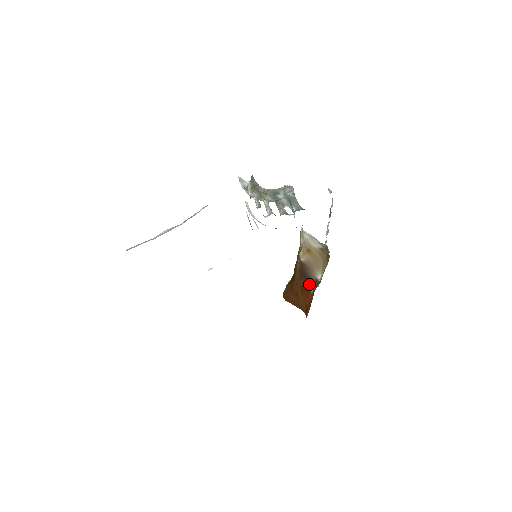
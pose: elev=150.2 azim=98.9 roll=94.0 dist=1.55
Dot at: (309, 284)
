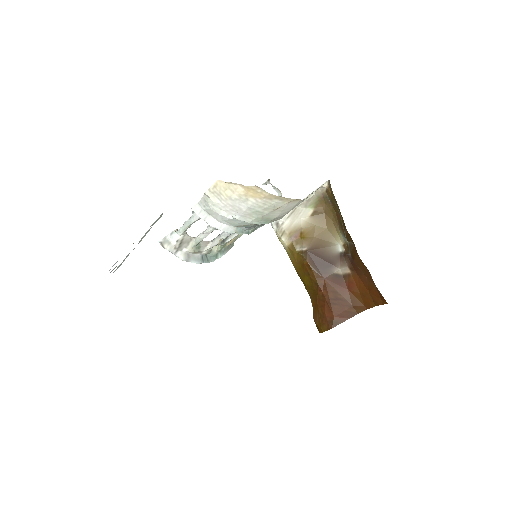
Dot at: (338, 268)
